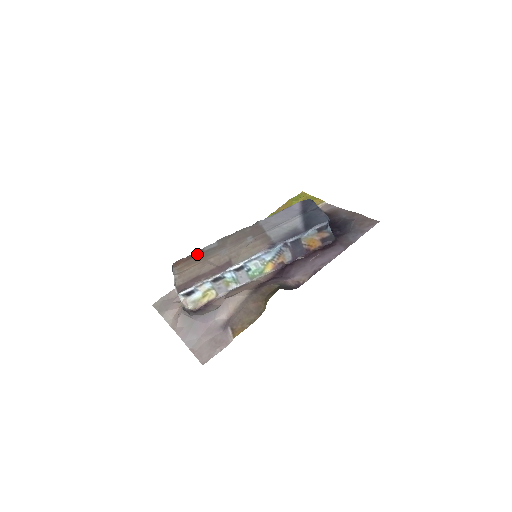
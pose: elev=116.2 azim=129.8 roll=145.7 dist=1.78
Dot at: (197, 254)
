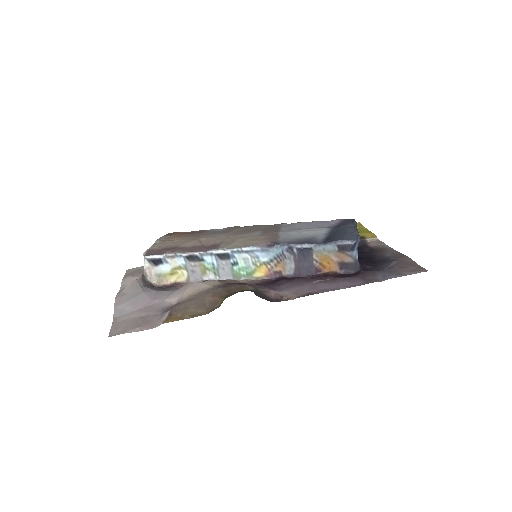
Dot at: (197, 232)
